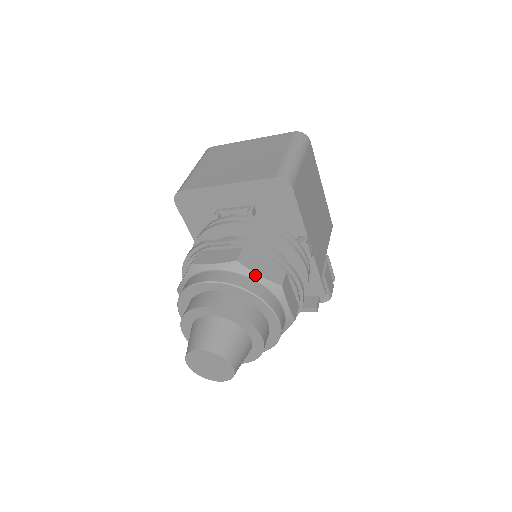
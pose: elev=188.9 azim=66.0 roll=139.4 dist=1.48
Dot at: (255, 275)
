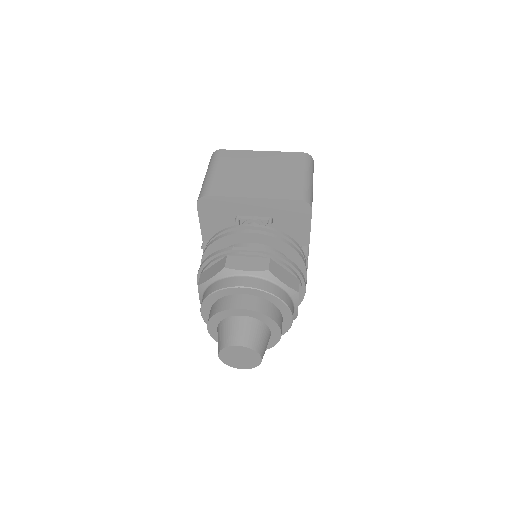
Dot at: (281, 283)
